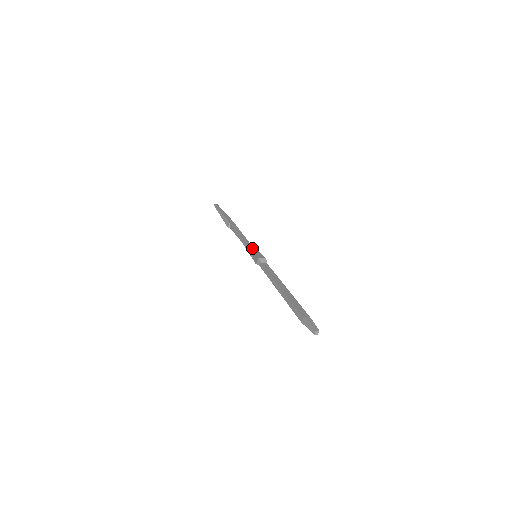
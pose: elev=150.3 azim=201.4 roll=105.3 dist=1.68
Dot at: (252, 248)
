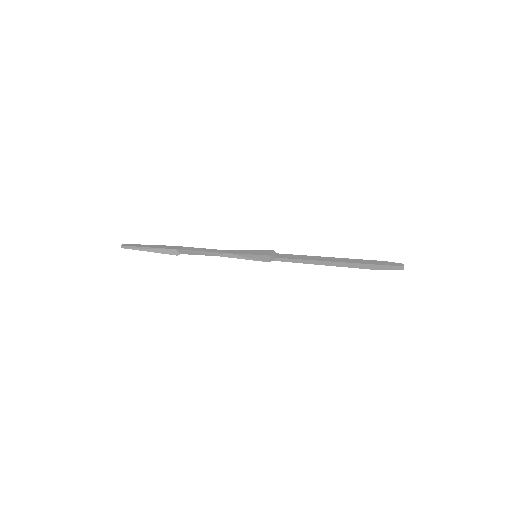
Dot at: (244, 253)
